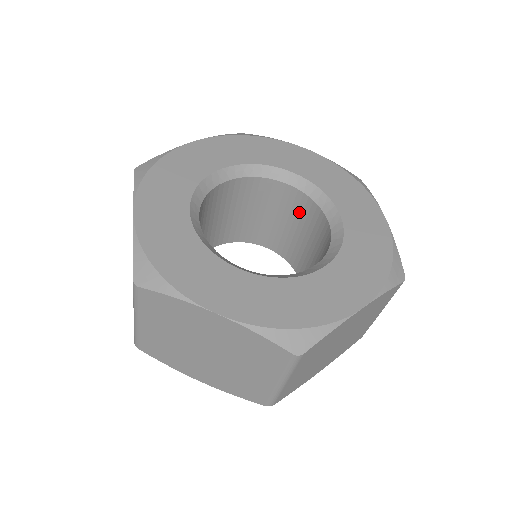
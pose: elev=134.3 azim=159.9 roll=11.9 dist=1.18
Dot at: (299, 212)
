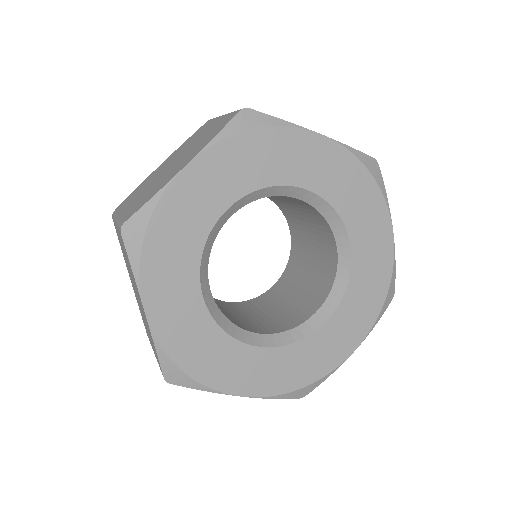
Dot at: (323, 266)
